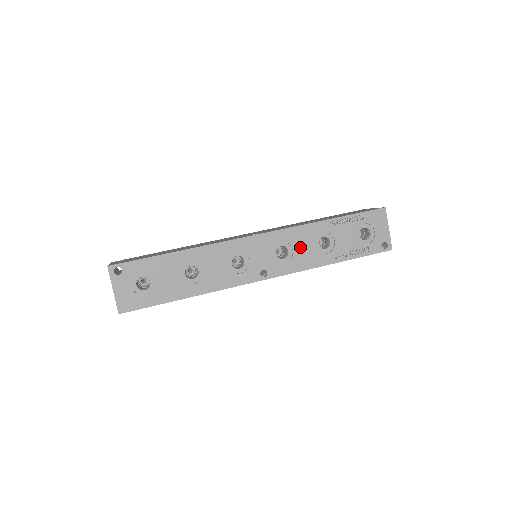
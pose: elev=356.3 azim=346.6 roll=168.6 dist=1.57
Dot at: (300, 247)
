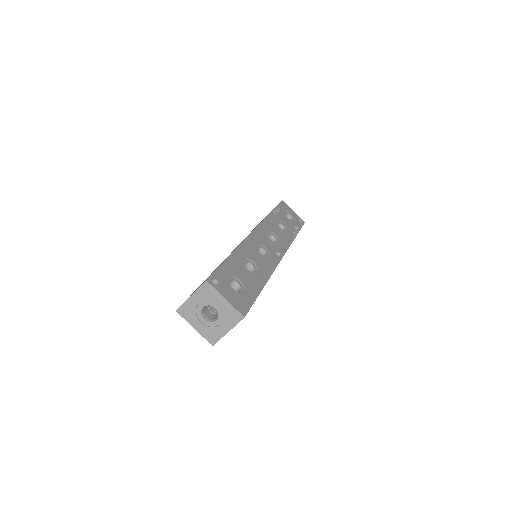
Dot at: (276, 232)
